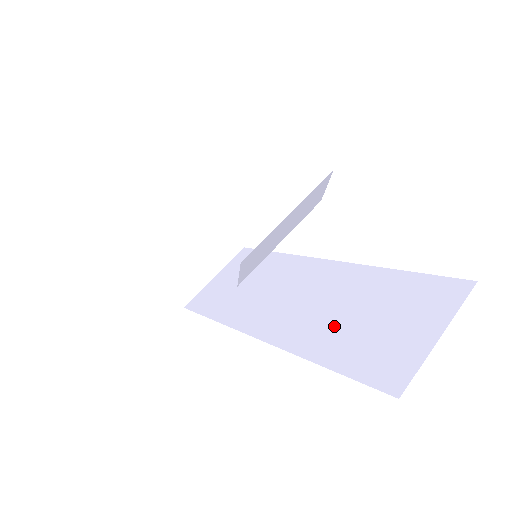
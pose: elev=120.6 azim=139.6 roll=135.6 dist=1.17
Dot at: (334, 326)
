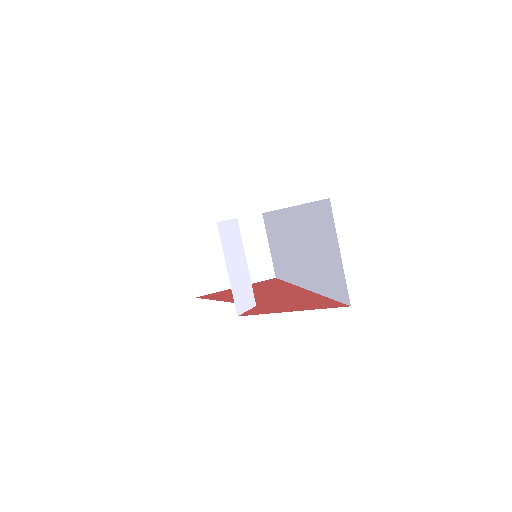
Dot at: (314, 265)
